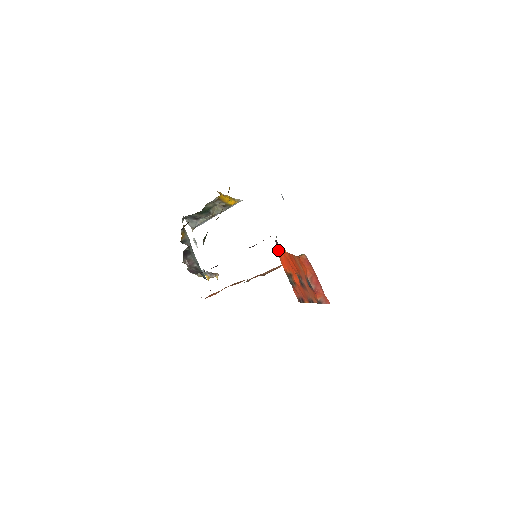
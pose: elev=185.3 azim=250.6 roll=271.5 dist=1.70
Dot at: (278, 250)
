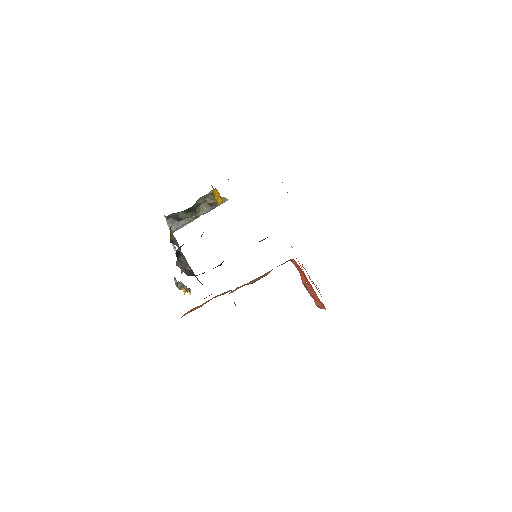
Dot at: occluded
